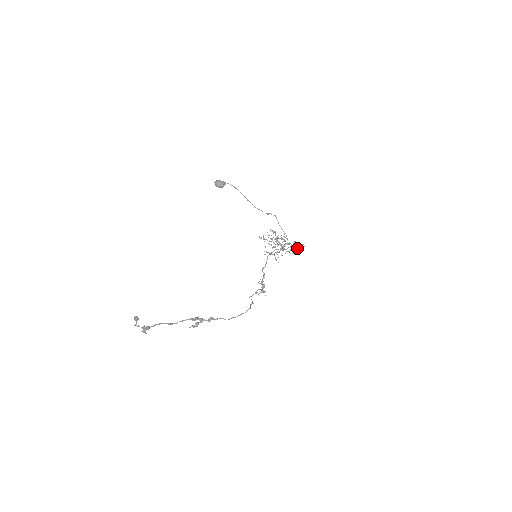
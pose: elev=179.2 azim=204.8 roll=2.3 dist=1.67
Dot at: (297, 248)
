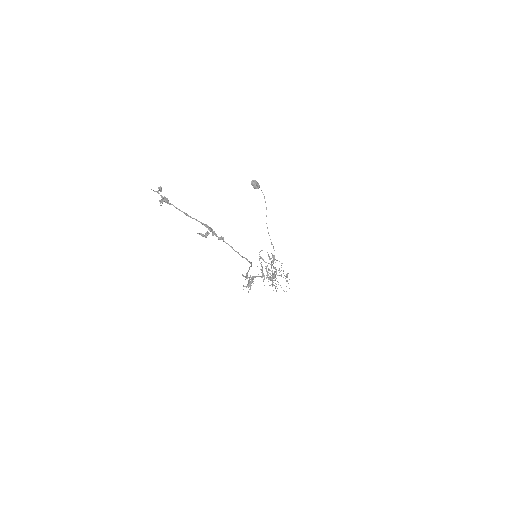
Dot at: occluded
